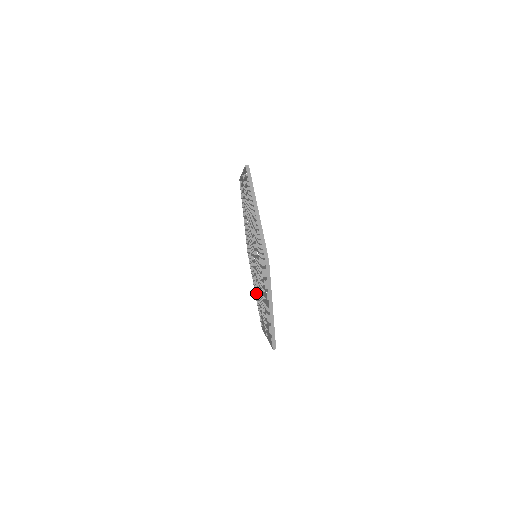
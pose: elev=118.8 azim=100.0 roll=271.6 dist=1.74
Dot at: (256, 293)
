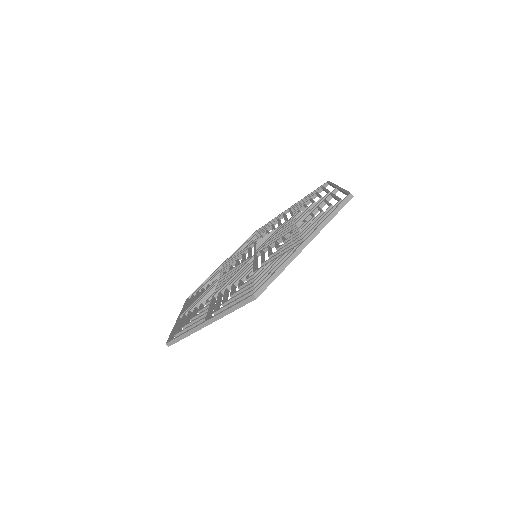
Dot at: (219, 270)
